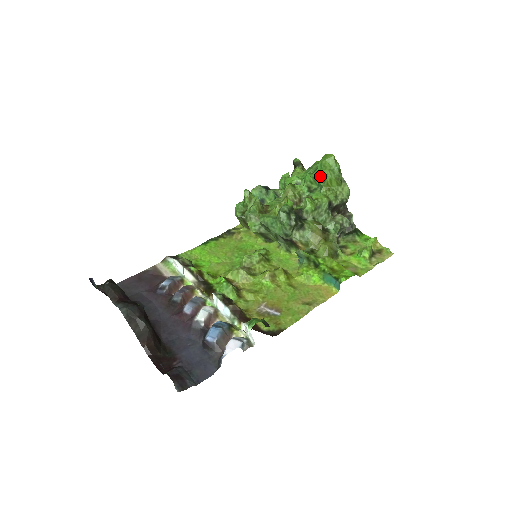
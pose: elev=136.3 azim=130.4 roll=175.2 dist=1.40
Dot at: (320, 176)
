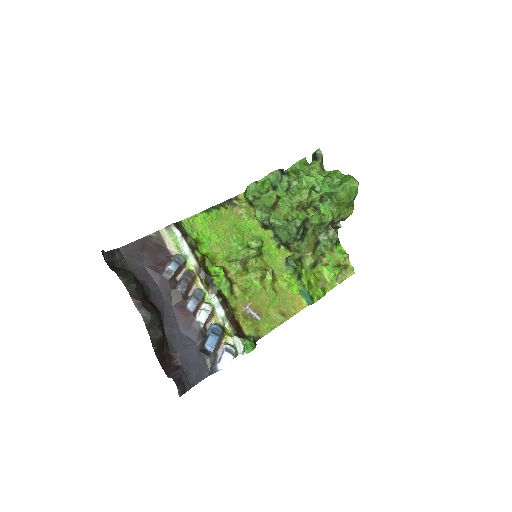
Dot at: (337, 195)
